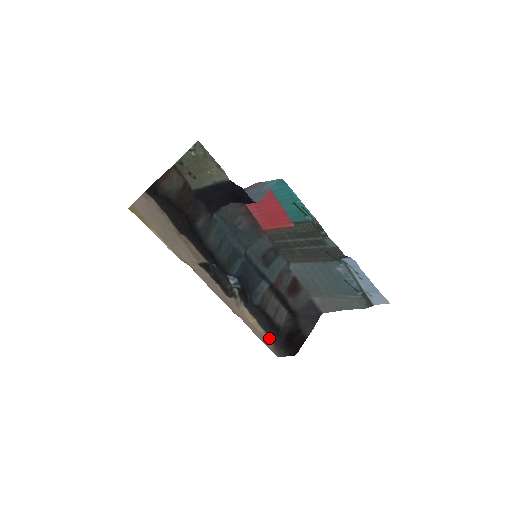
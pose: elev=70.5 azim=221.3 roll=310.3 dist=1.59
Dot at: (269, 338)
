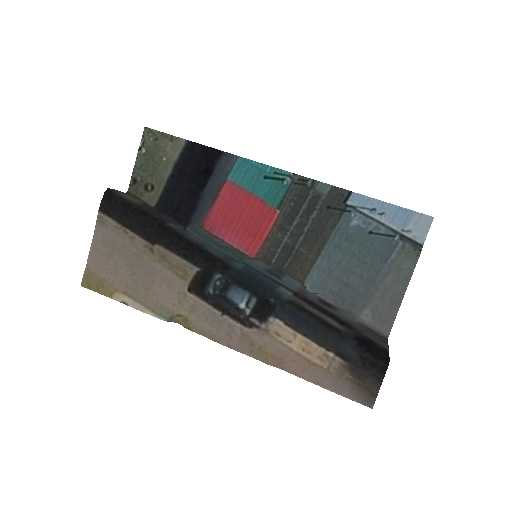
Dot at: (336, 360)
